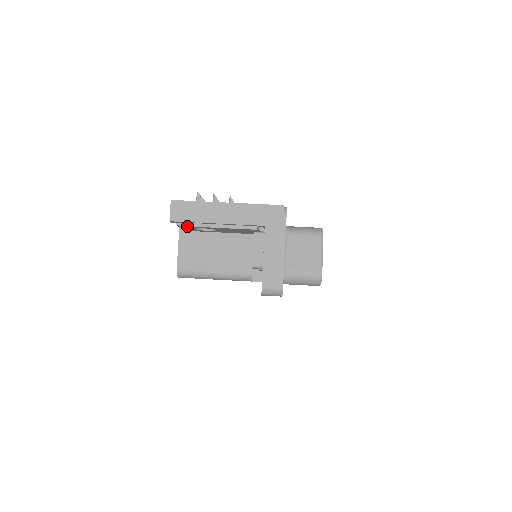
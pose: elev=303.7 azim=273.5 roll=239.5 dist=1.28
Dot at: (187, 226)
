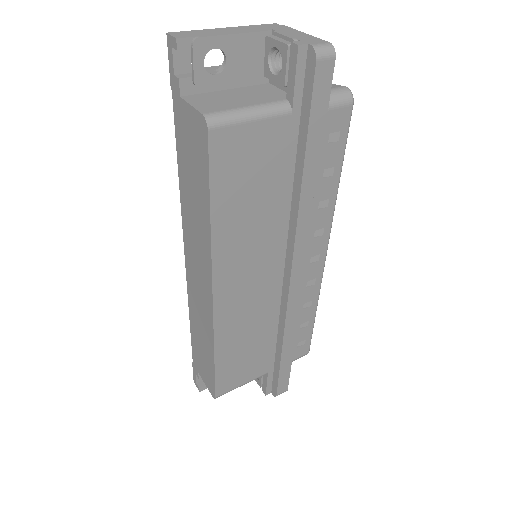
Dot at: (198, 38)
